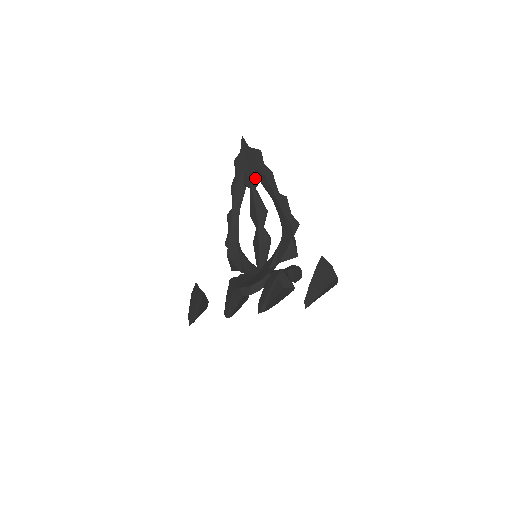
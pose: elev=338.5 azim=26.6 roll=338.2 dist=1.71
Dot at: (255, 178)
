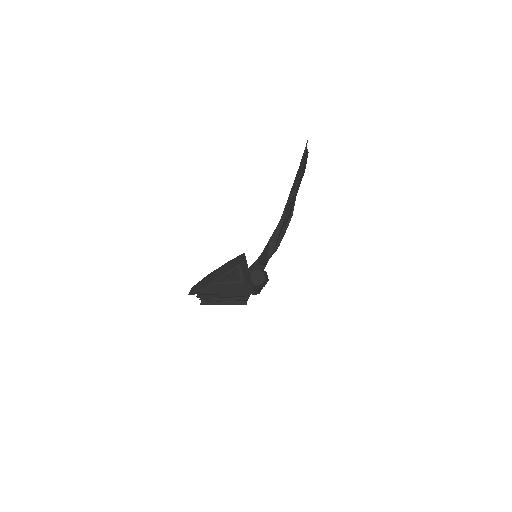
Dot at: occluded
